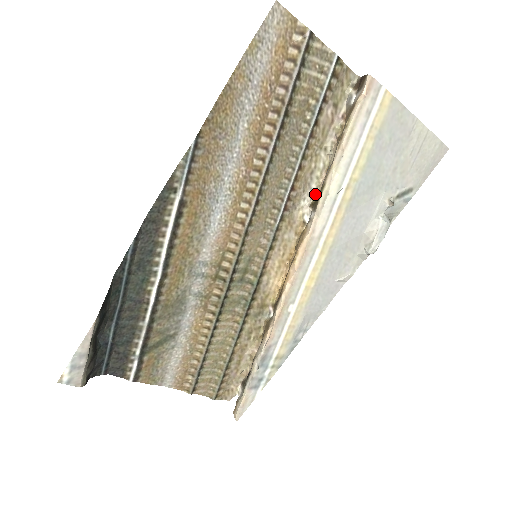
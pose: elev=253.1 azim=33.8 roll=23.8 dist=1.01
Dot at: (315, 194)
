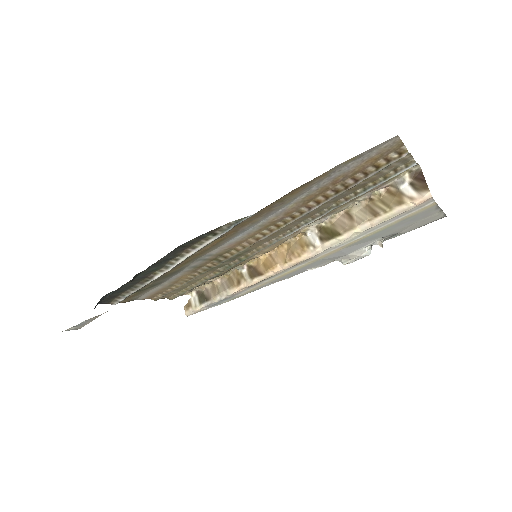
Dot at: (326, 221)
